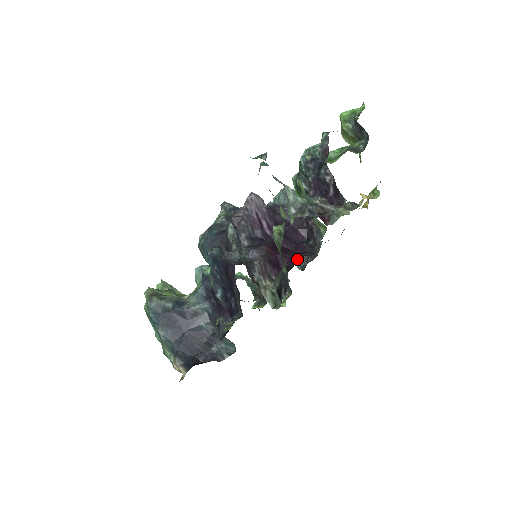
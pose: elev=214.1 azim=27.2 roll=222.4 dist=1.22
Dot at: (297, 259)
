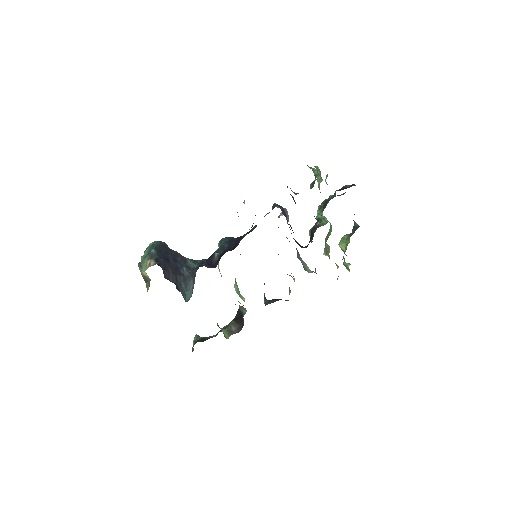
Dot at: occluded
